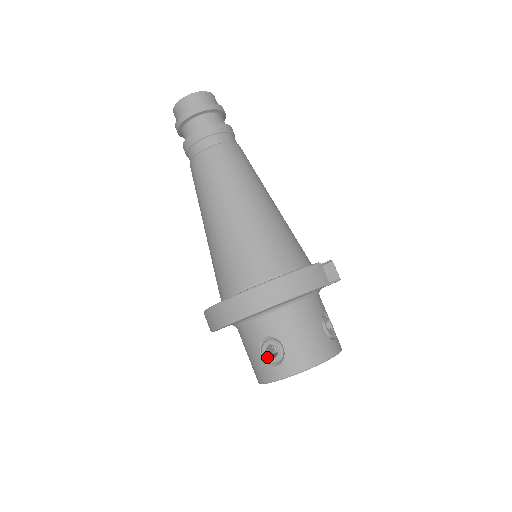
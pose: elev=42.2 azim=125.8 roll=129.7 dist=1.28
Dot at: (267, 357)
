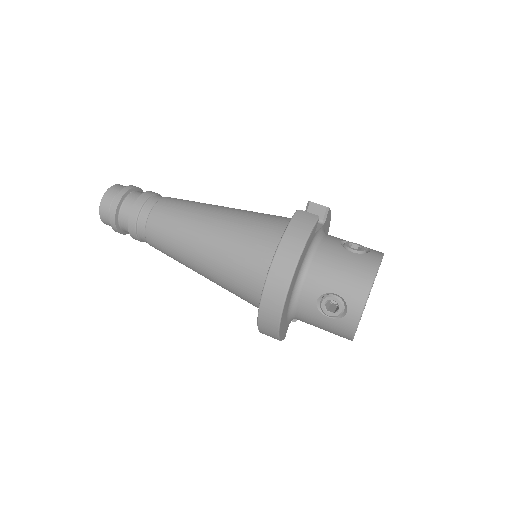
Dot at: (333, 314)
